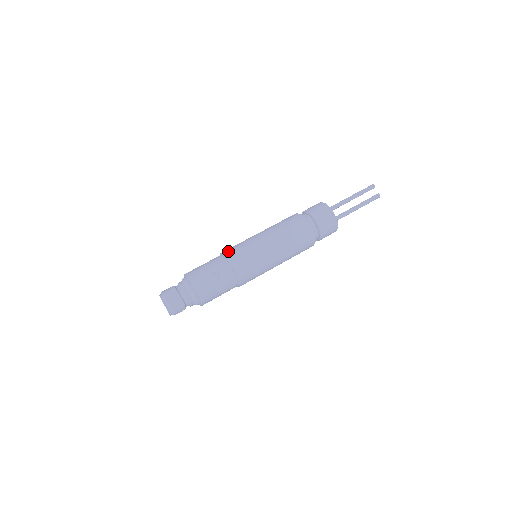
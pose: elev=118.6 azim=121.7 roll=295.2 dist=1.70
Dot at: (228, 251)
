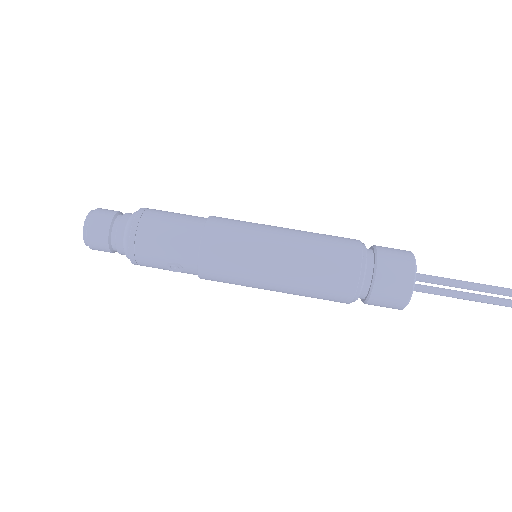
Dot at: (211, 246)
